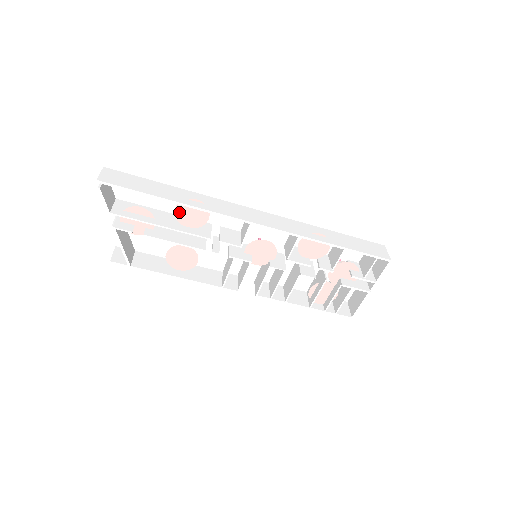
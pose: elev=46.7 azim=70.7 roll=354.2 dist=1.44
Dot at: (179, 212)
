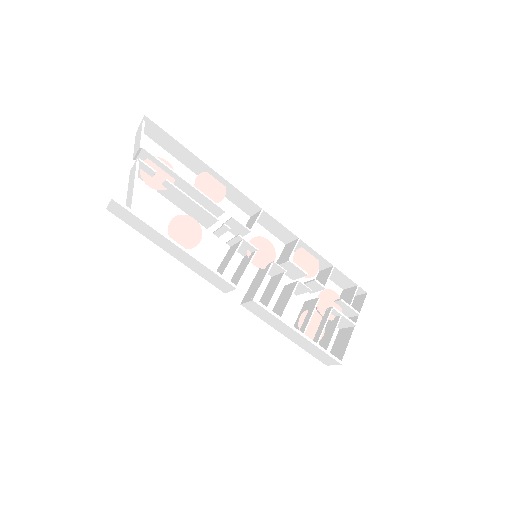
Dot at: (199, 181)
